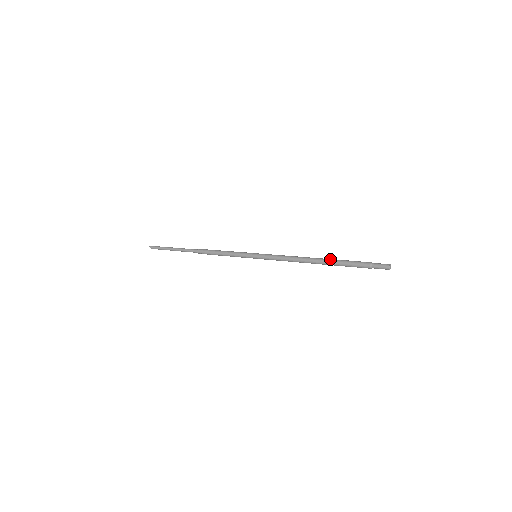
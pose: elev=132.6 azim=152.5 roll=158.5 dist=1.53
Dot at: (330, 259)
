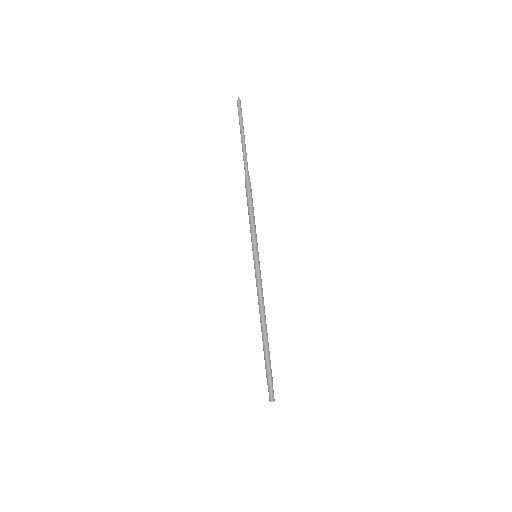
Dot at: (266, 343)
